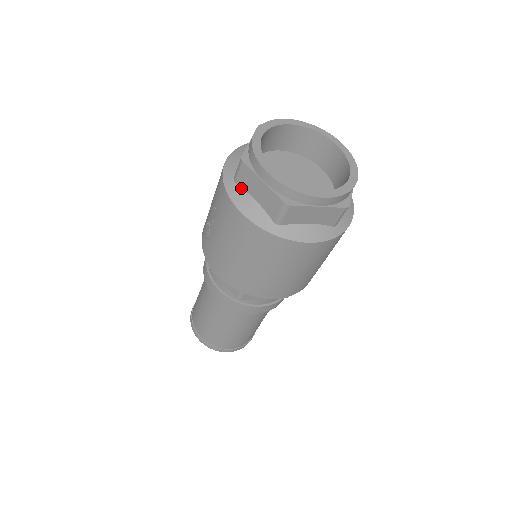
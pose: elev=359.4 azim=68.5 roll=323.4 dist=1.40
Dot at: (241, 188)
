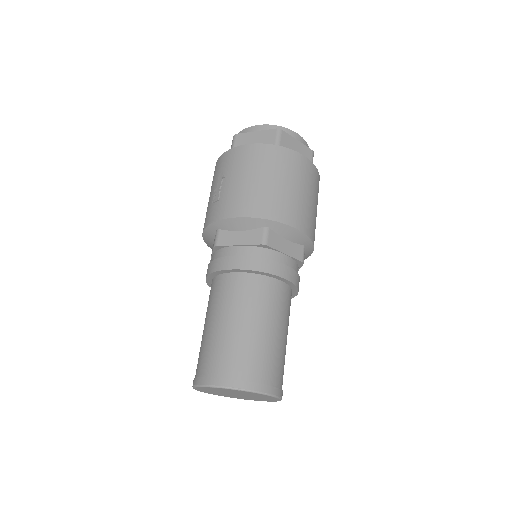
Dot at: occluded
